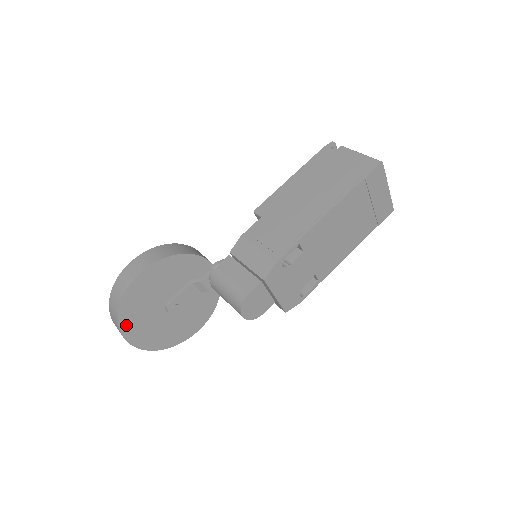
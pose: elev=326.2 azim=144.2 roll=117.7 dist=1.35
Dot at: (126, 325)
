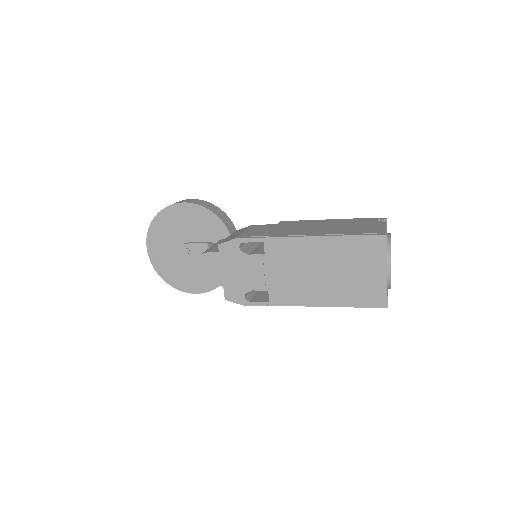
Dot at: (153, 233)
